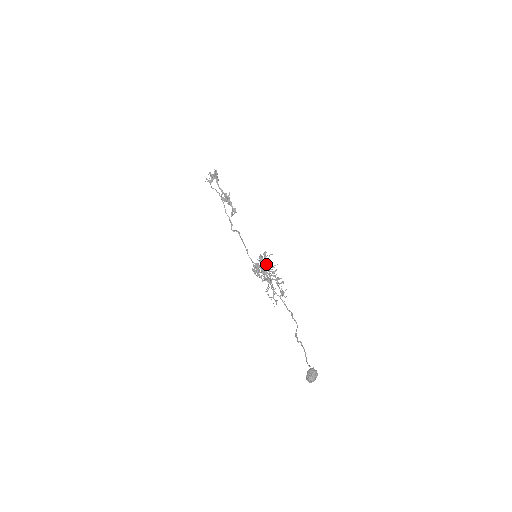
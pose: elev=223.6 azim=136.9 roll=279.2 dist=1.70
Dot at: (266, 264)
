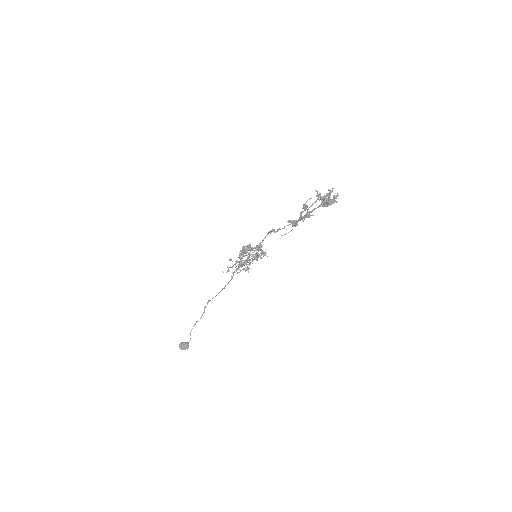
Dot at: occluded
